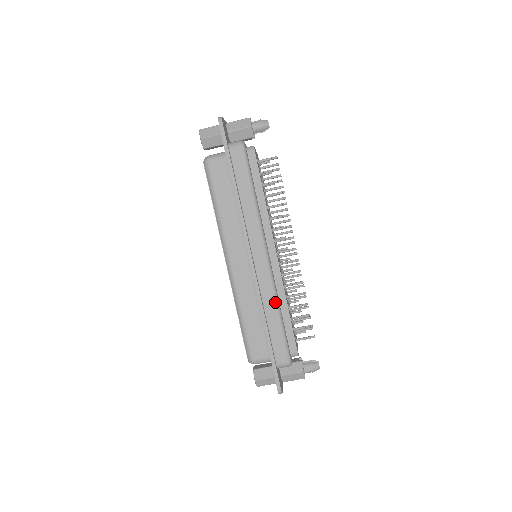
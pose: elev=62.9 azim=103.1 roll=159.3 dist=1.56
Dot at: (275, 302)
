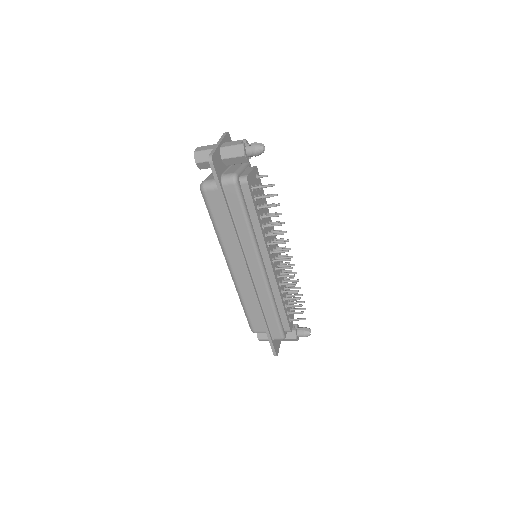
Dot at: (270, 301)
